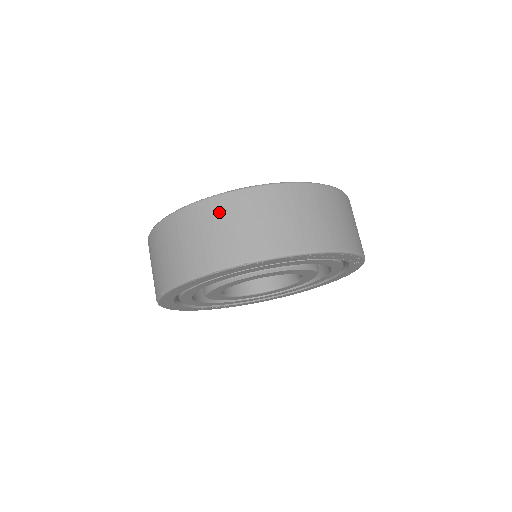
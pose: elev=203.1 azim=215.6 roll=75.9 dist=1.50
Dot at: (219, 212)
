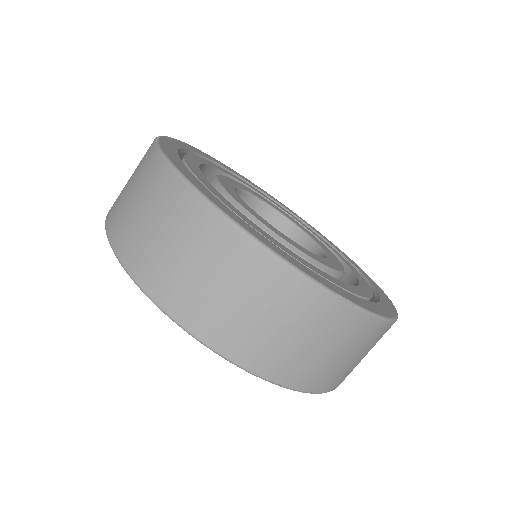
Dot at: (143, 157)
